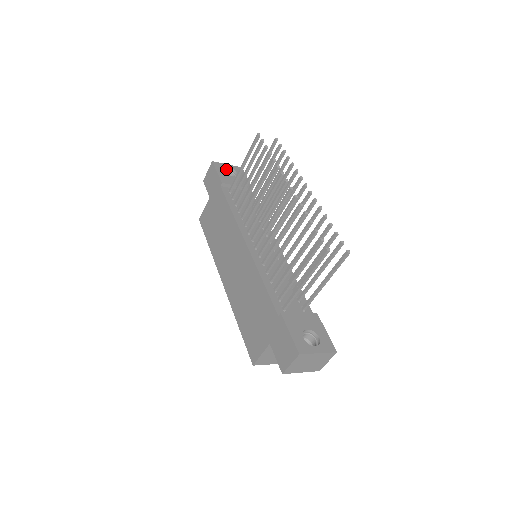
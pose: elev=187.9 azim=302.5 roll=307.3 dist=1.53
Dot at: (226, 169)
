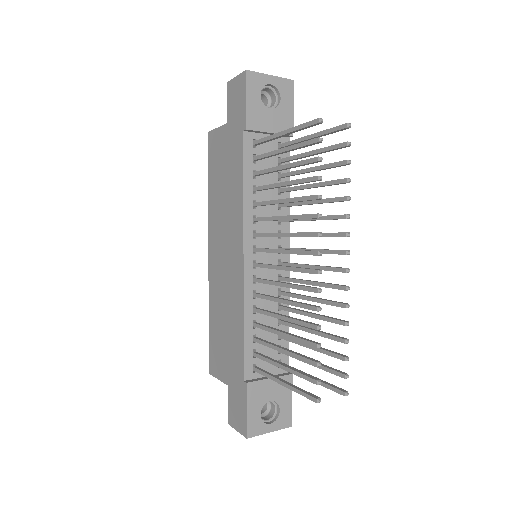
Dot at: (265, 84)
